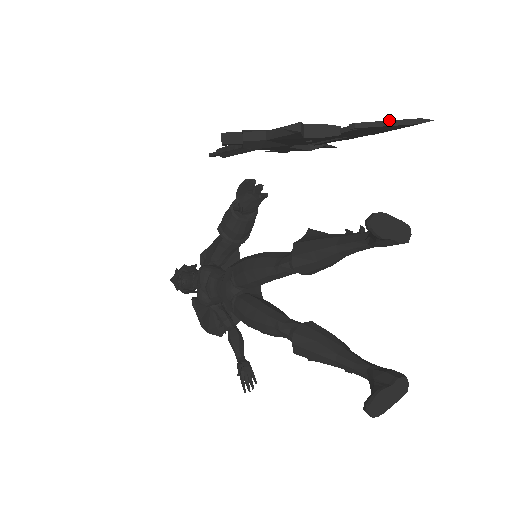
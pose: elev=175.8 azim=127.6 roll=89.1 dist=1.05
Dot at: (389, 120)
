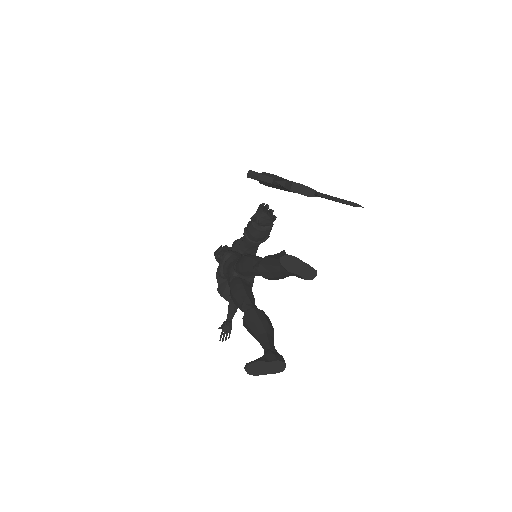
Dot at: (338, 198)
